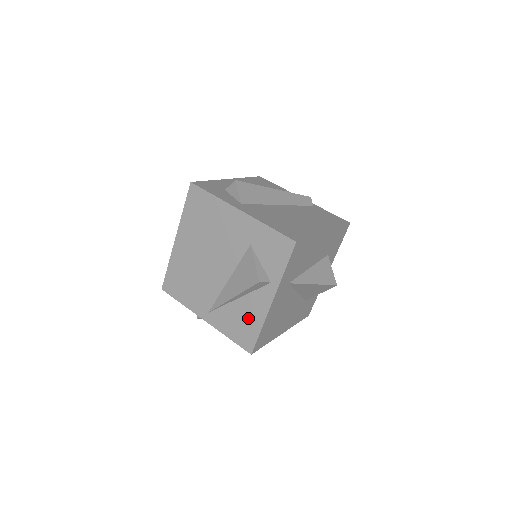
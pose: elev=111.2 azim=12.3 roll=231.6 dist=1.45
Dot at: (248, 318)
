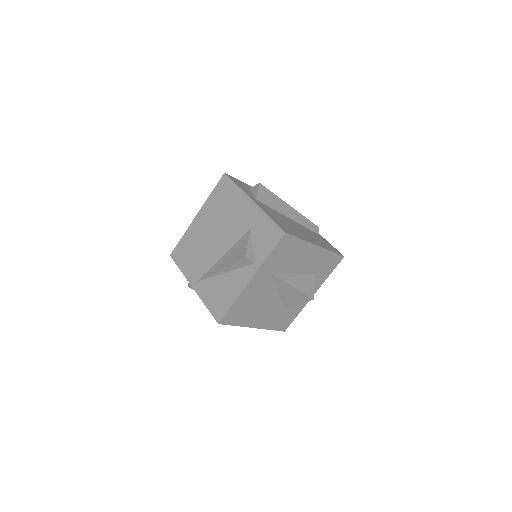
Dot at: (227, 291)
